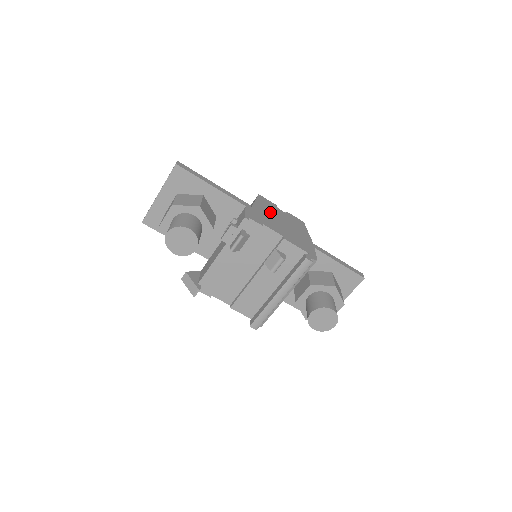
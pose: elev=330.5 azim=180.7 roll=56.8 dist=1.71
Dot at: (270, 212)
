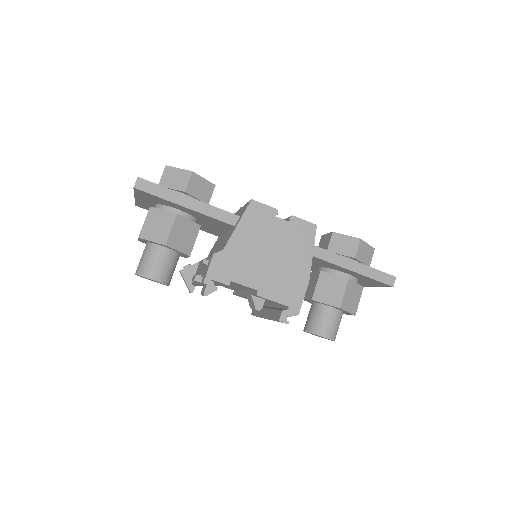
Dot at: (256, 239)
